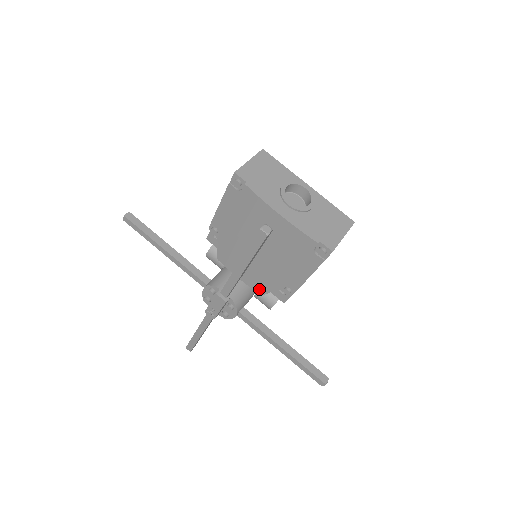
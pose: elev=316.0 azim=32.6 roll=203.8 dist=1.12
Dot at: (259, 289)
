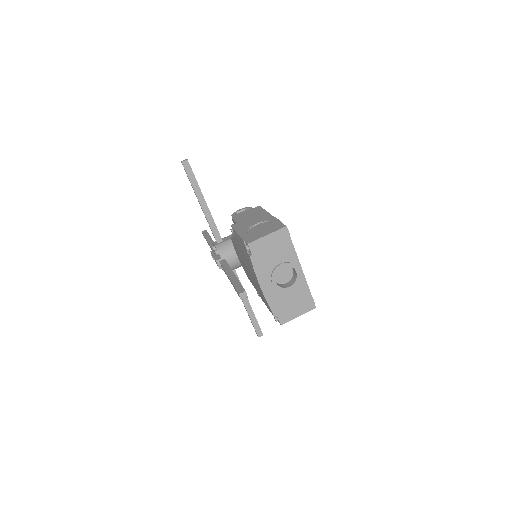
Dot at: (246, 274)
